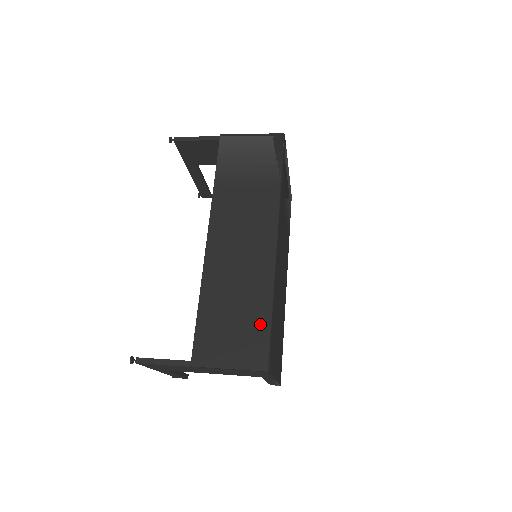
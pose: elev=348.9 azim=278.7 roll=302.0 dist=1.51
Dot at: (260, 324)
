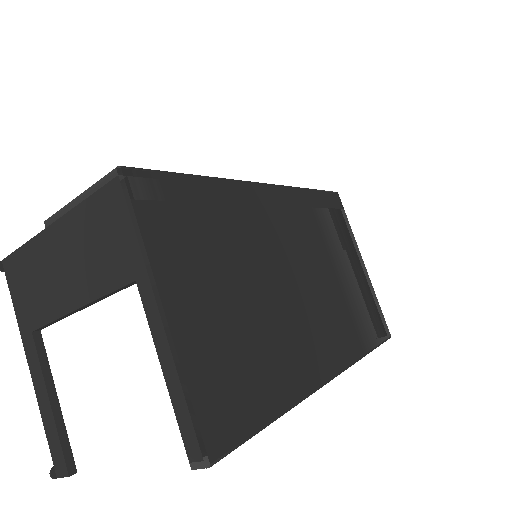
Dot at: occluded
